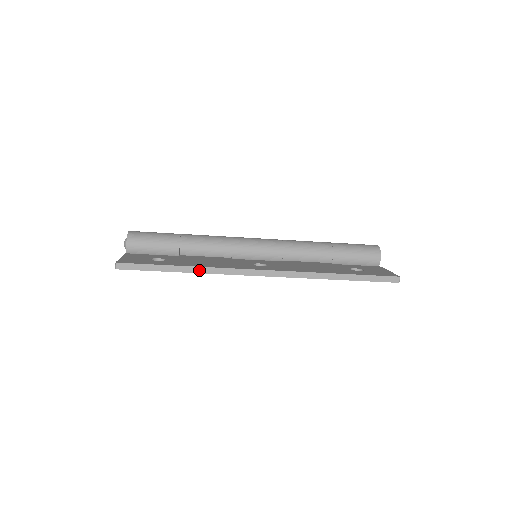
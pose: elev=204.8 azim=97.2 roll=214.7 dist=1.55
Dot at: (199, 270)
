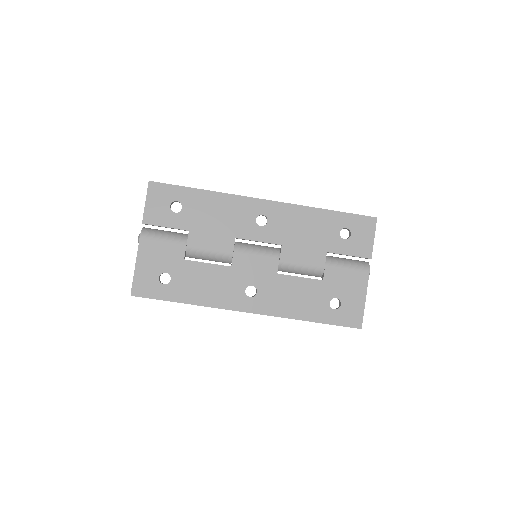
Dot at: (214, 192)
